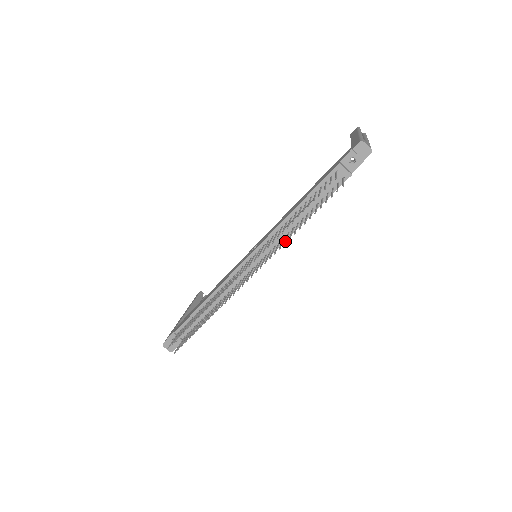
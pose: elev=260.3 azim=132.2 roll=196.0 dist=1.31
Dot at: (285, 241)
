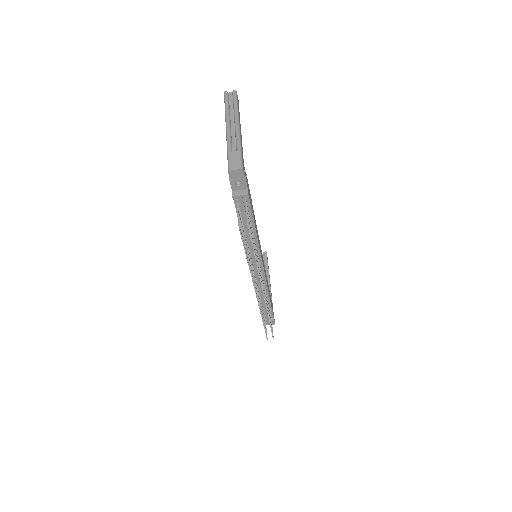
Dot at: occluded
